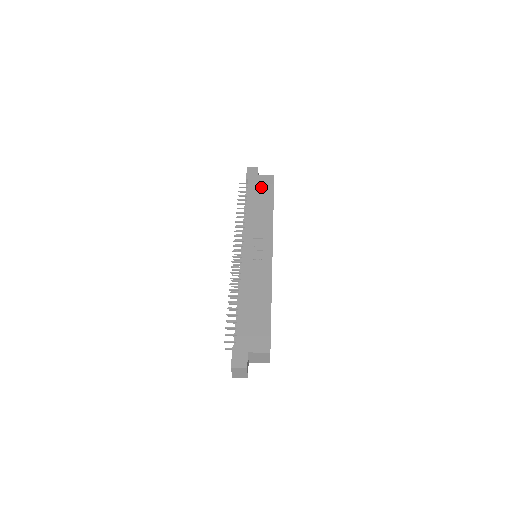
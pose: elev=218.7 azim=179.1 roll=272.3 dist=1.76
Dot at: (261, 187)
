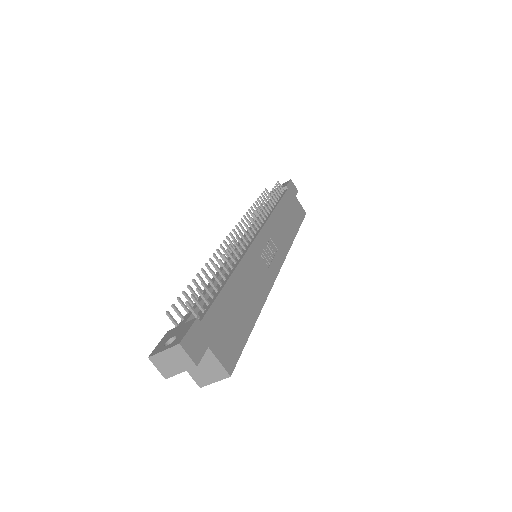
Dot at: (294, 207)
